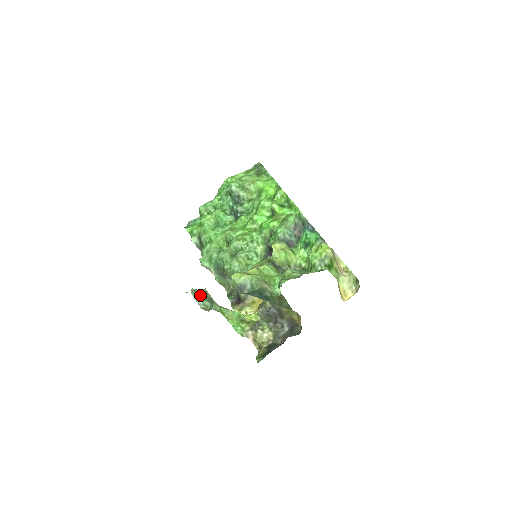
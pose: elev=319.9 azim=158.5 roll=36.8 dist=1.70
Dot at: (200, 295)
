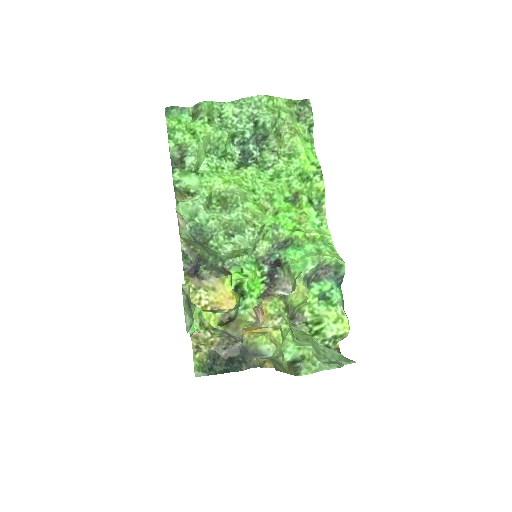
Dot at: (188, 307)
